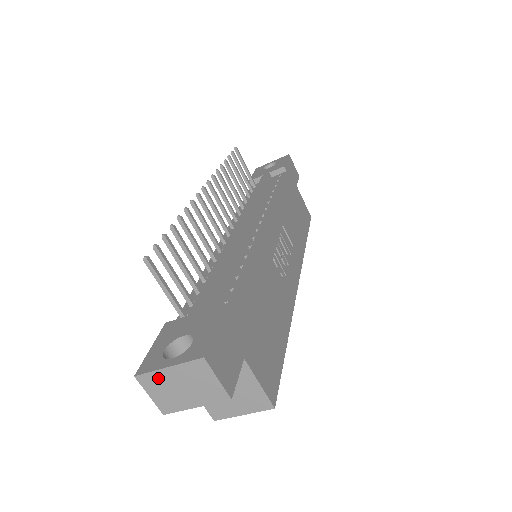
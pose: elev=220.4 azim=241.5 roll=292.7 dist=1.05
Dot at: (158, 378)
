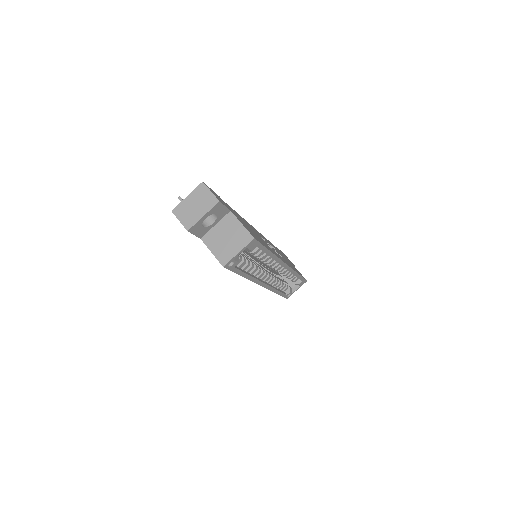
Dot at: (183, 206)
